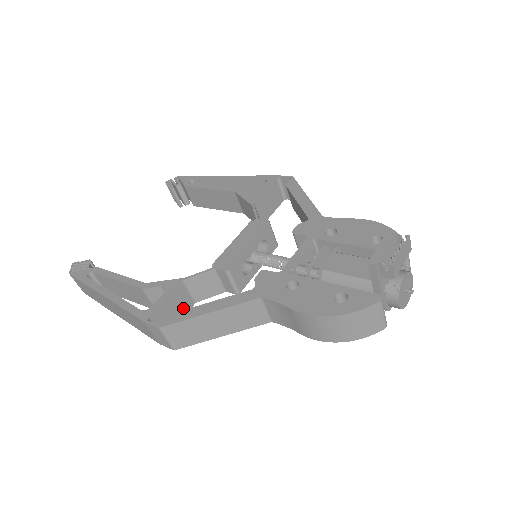
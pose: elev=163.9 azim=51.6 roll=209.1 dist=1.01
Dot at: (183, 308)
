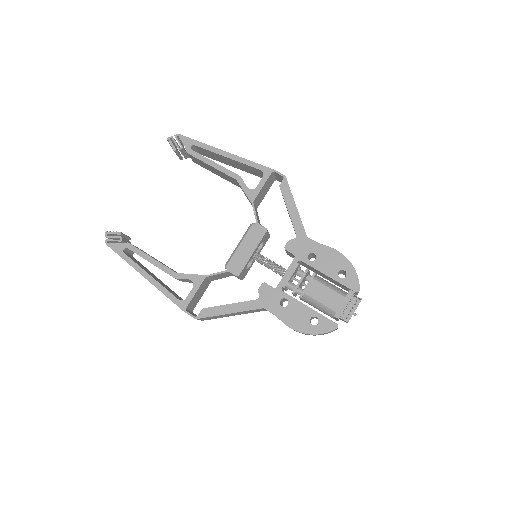
Dot at: (204, 289)
